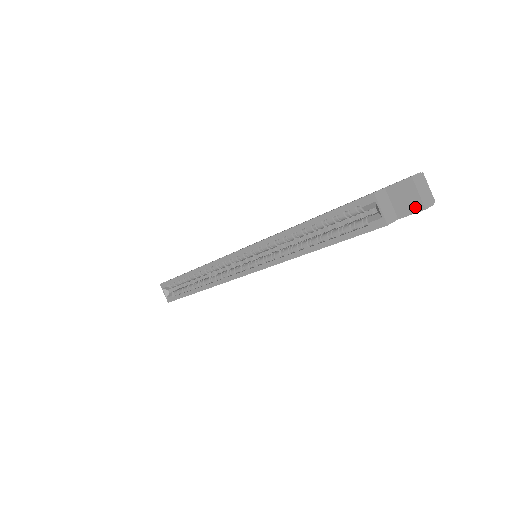
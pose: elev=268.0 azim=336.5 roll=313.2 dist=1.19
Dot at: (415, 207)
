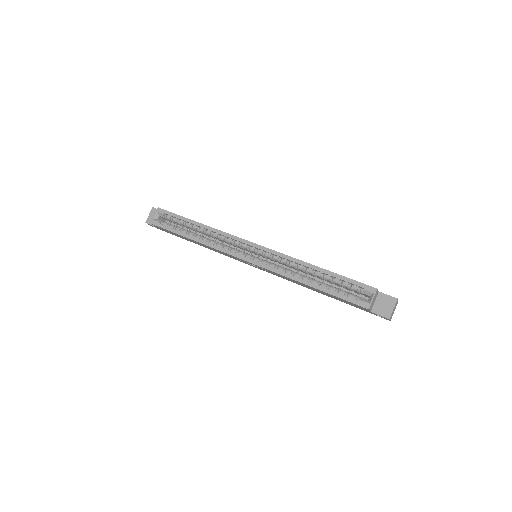
Dot at: (385, 314)
